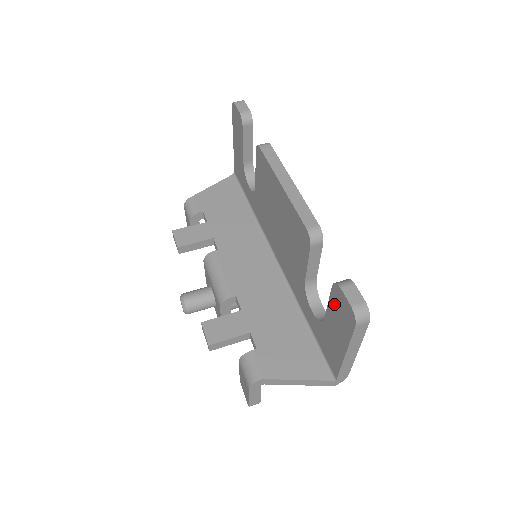
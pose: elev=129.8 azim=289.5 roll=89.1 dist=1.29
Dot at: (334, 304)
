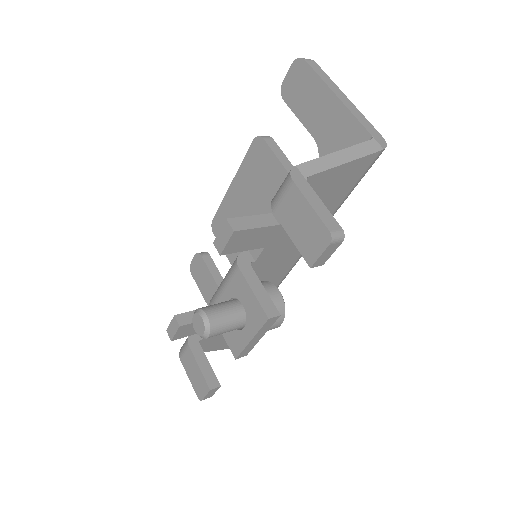
Dot at: (296, 102)
